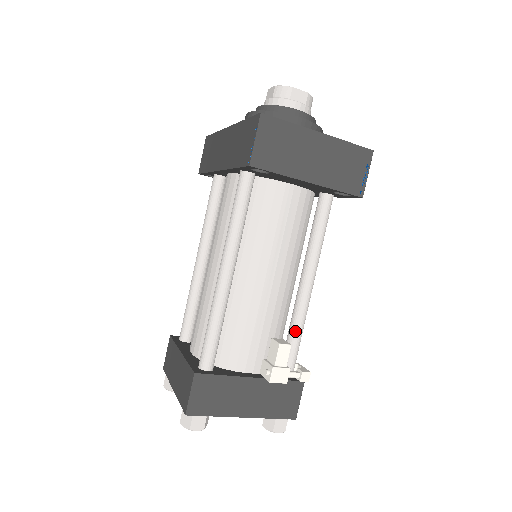
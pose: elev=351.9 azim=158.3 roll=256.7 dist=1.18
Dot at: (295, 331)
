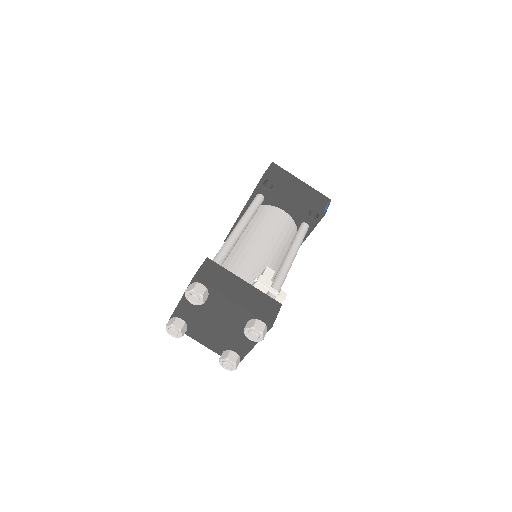
Dot at: (278, 277)
